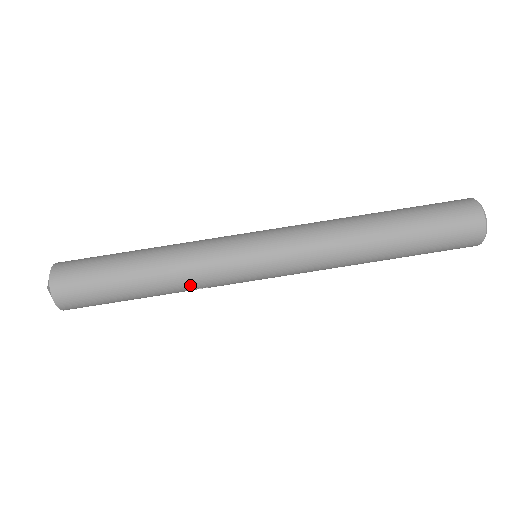
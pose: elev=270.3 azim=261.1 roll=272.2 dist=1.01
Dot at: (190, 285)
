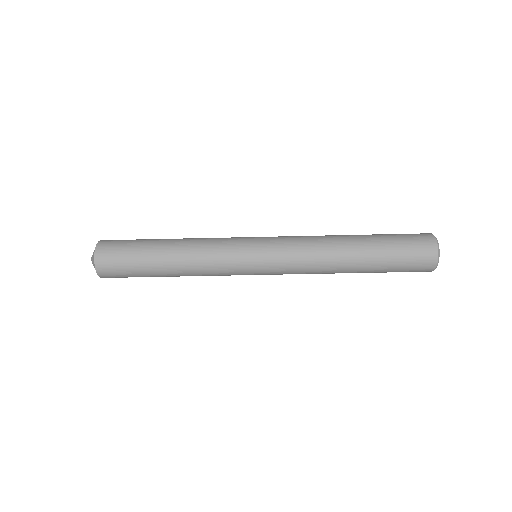
Dot at: occluded
